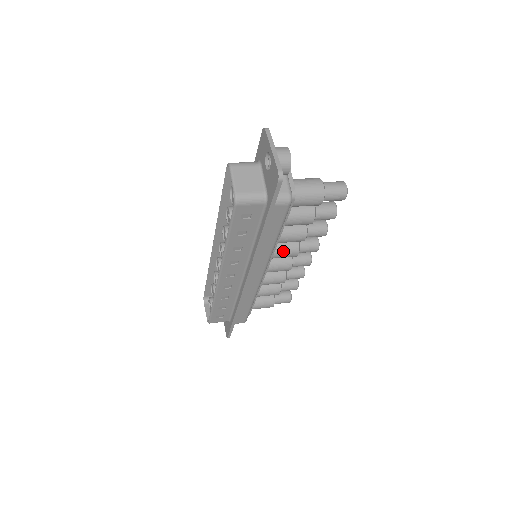
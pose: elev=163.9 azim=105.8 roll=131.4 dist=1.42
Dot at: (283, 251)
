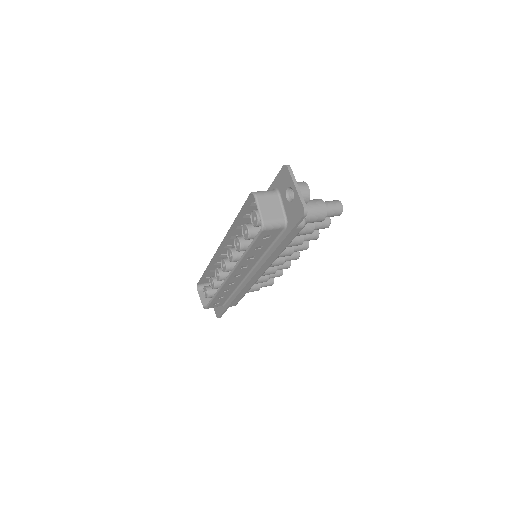
Dot at: (281, 253)
